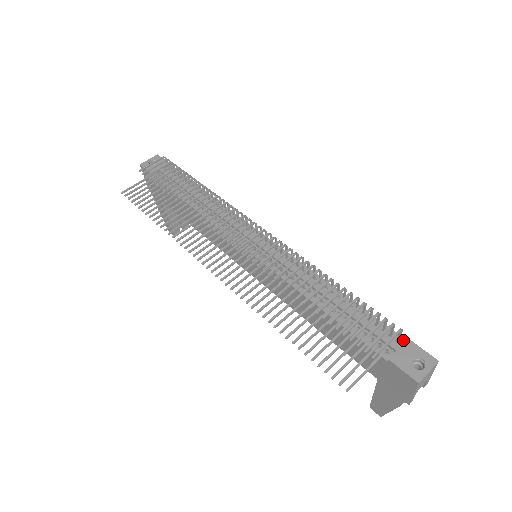
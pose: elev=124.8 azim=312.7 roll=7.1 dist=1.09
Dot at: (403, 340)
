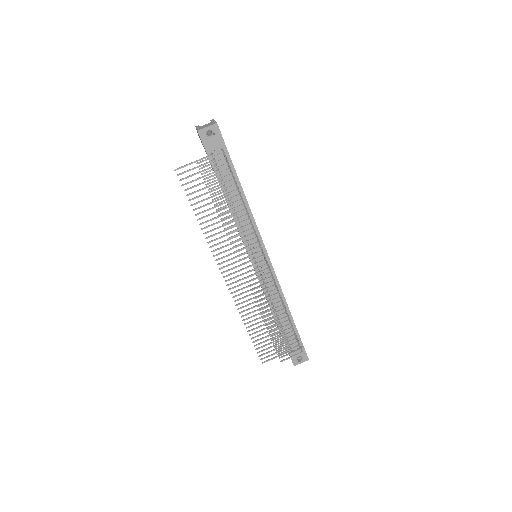
Dot at: (302, 345)
